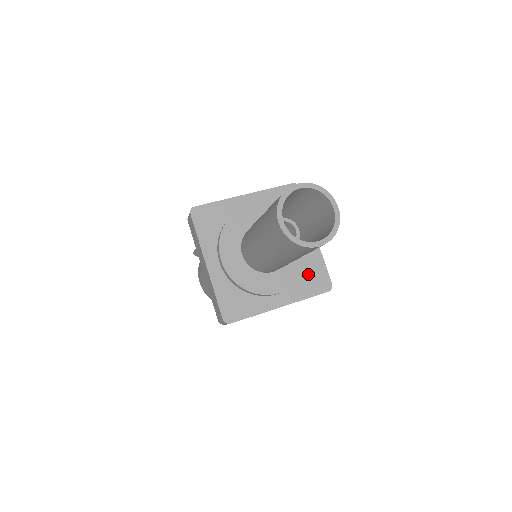
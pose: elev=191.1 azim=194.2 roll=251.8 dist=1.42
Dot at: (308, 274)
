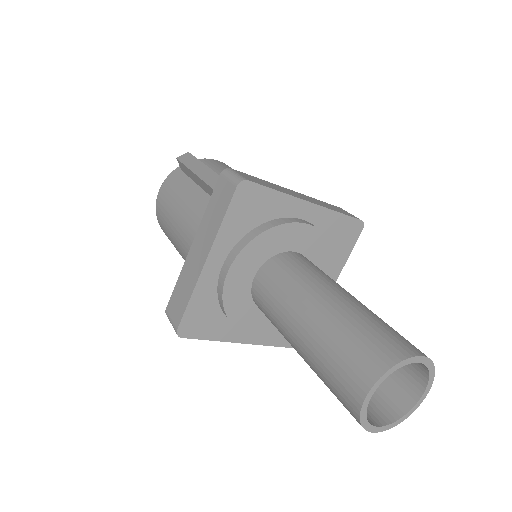
Dot at: occluded
